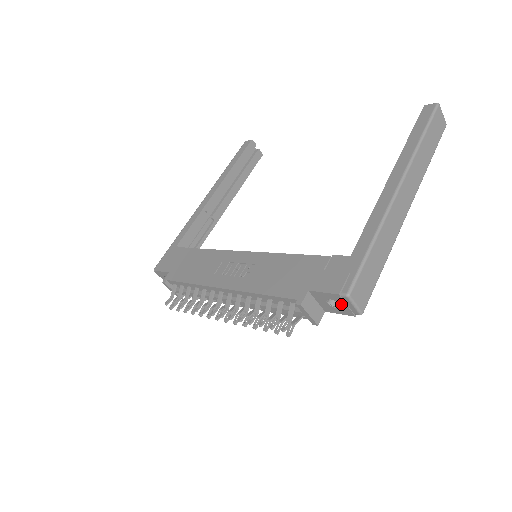
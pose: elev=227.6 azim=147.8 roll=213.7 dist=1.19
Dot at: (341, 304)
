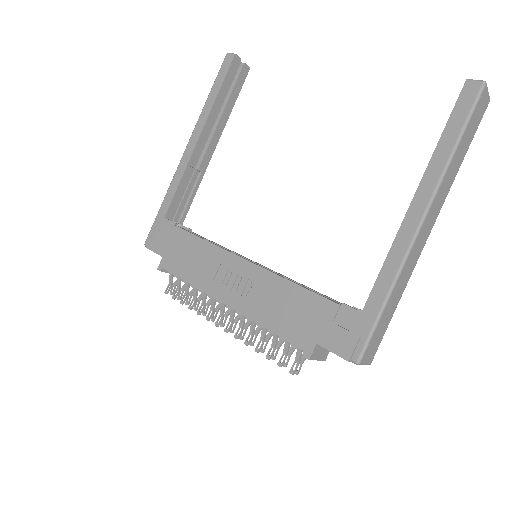
Dot at: occluded
